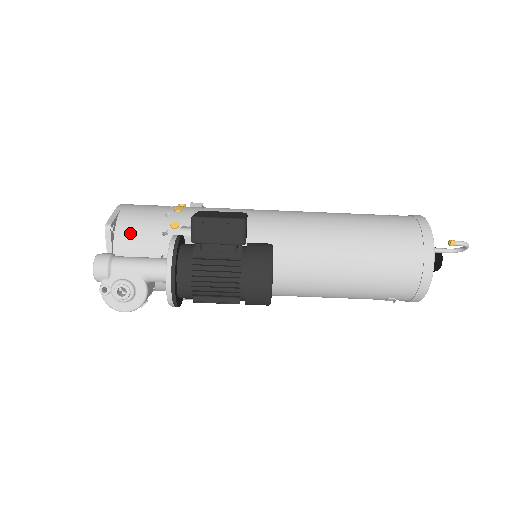
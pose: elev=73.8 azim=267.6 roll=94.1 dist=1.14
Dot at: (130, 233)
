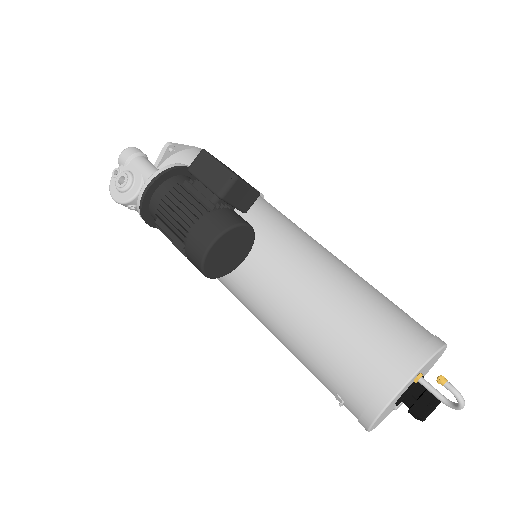
Dot at: (180, 162)
